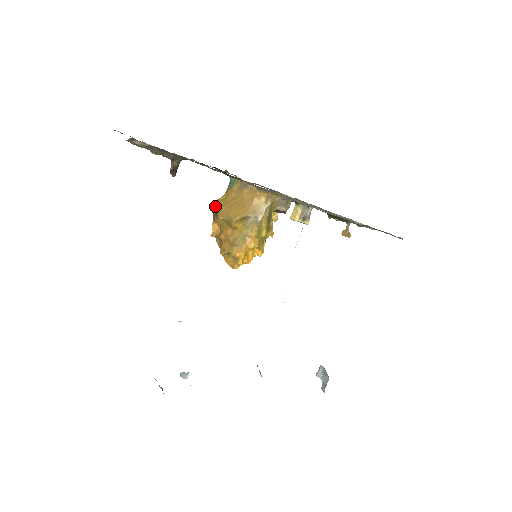
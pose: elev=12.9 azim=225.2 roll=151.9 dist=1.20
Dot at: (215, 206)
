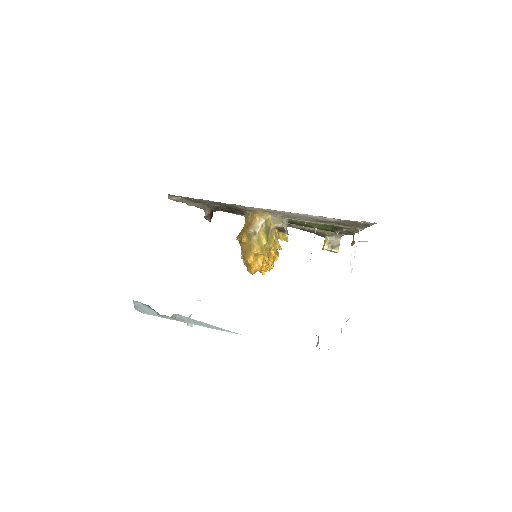
Dot at: occluded
